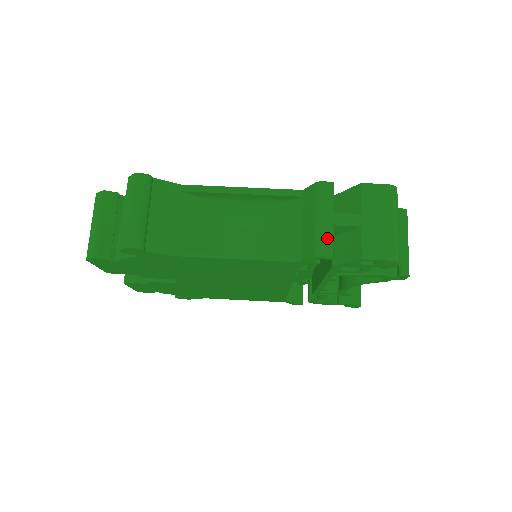
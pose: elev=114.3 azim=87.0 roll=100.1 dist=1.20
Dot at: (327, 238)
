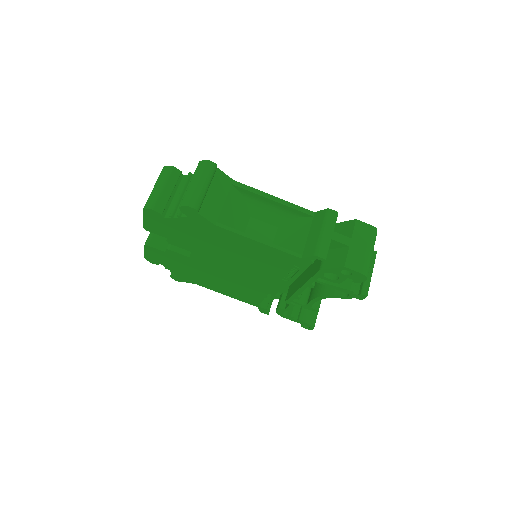
Dot at: (325, 246)
